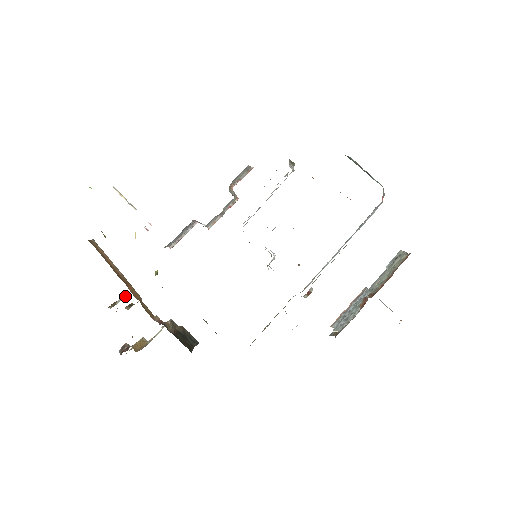
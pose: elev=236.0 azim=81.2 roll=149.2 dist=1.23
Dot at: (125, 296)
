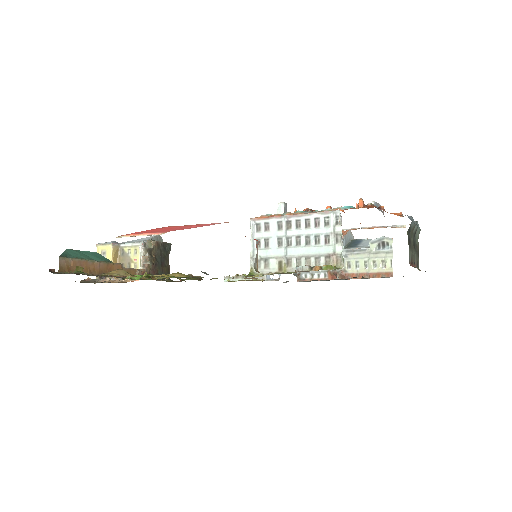
Dot at: (99, 254)
